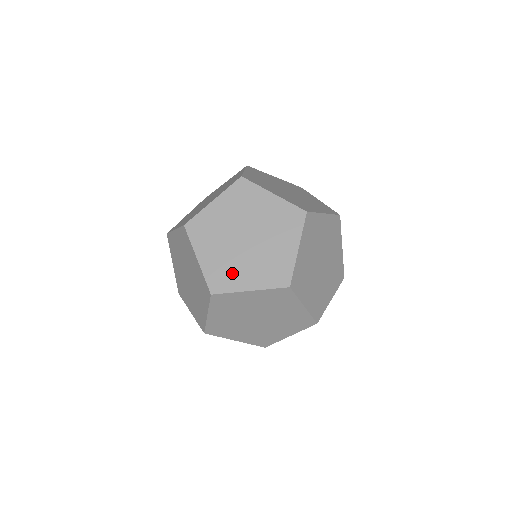
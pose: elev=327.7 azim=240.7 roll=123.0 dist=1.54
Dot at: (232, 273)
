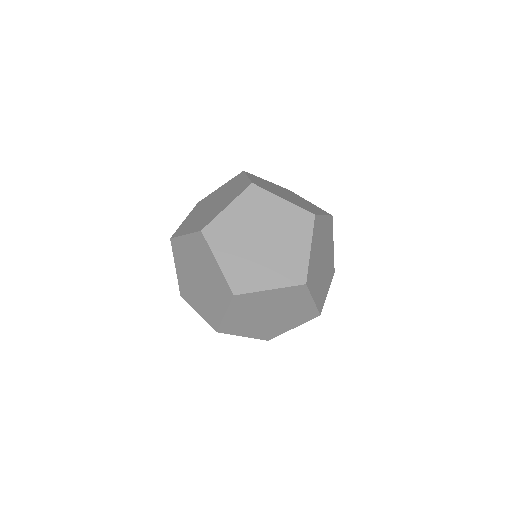
Dot at: (188, 225)
